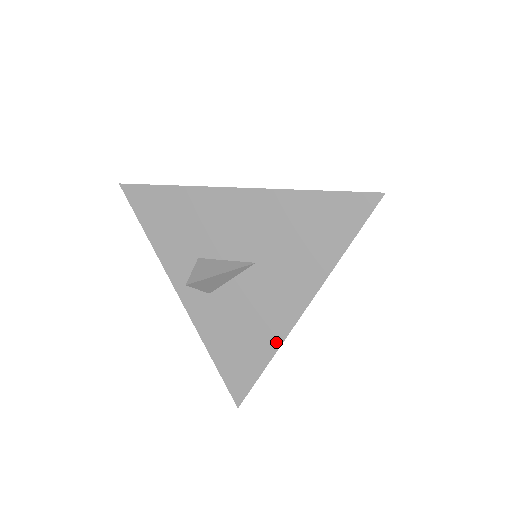
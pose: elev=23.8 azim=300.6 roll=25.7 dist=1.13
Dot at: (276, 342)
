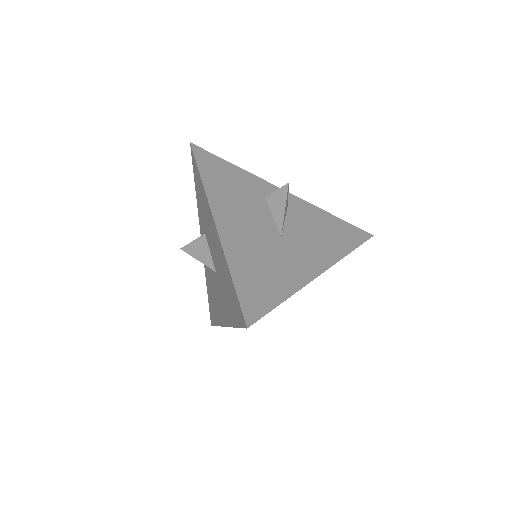
Dot at: (219, 322)
